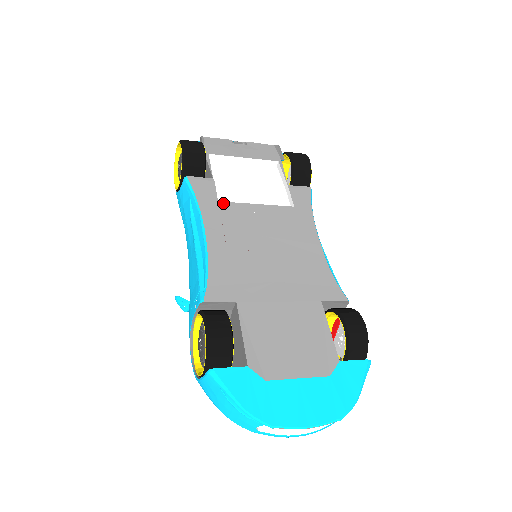
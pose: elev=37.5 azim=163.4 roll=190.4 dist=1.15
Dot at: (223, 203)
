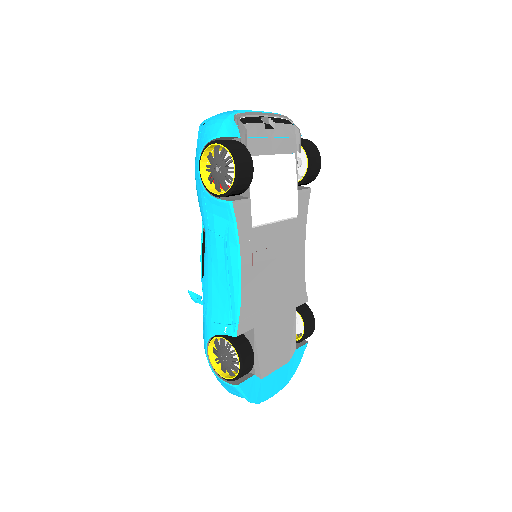
Dot at: (255, 229)
